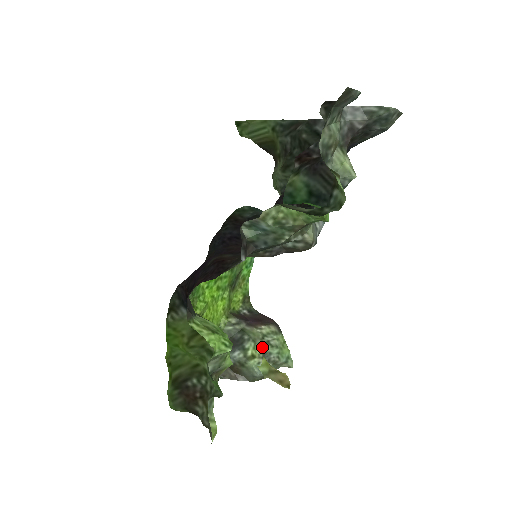
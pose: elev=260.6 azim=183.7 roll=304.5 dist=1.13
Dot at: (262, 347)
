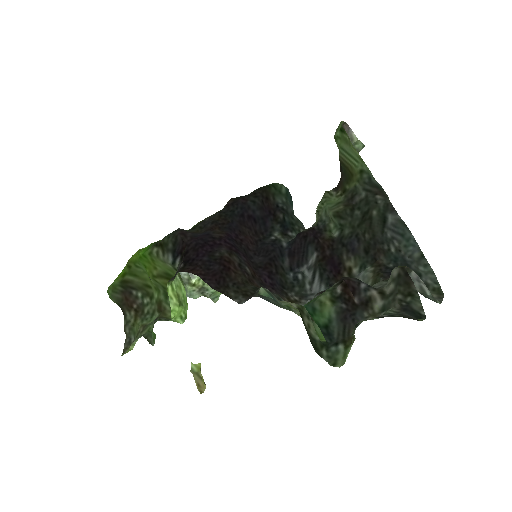
Dot at: occluded
